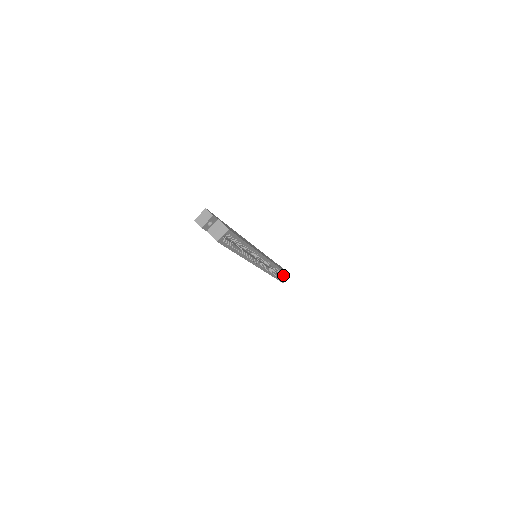
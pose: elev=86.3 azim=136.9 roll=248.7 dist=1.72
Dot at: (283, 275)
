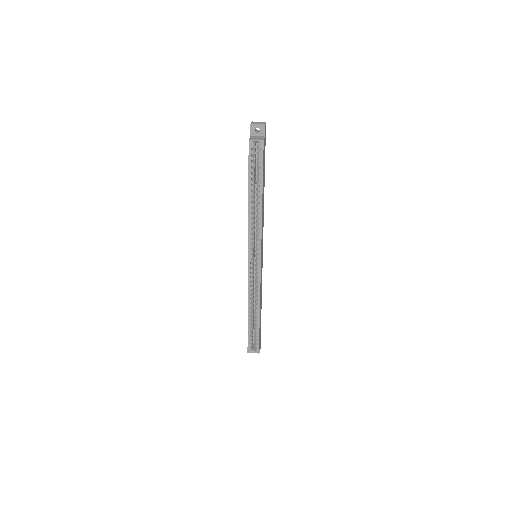
Dot at: (255, 338)
